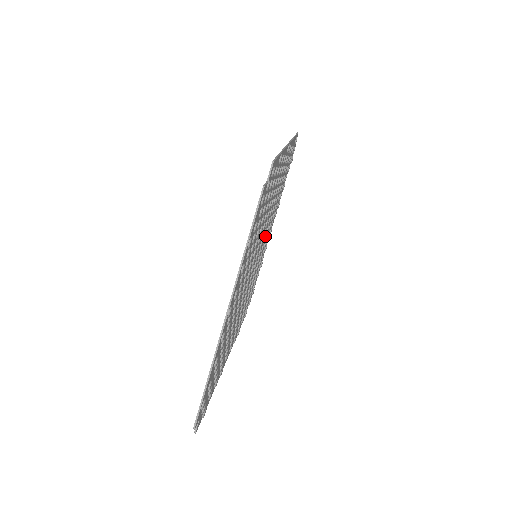
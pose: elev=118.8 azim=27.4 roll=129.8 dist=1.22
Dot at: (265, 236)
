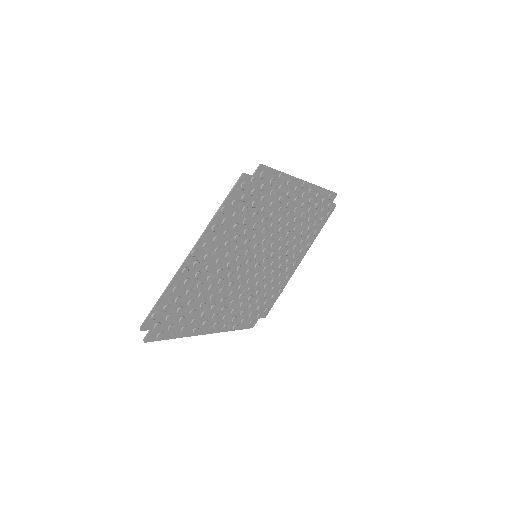
Dot at: (278, 255)
